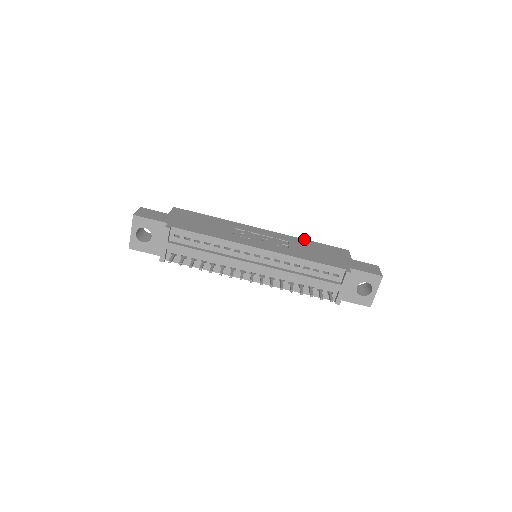
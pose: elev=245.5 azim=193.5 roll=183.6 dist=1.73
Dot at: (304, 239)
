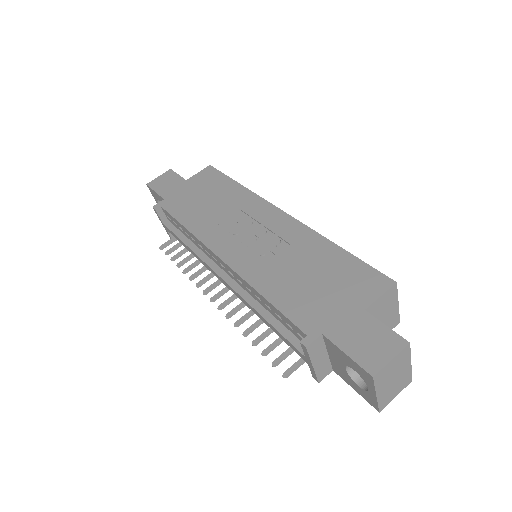
Dot at: (330, 241)
